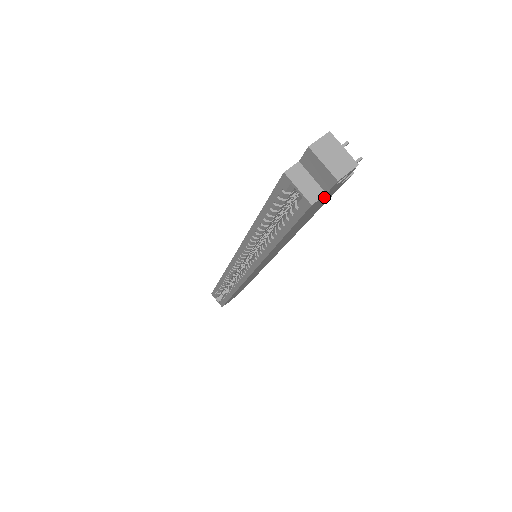
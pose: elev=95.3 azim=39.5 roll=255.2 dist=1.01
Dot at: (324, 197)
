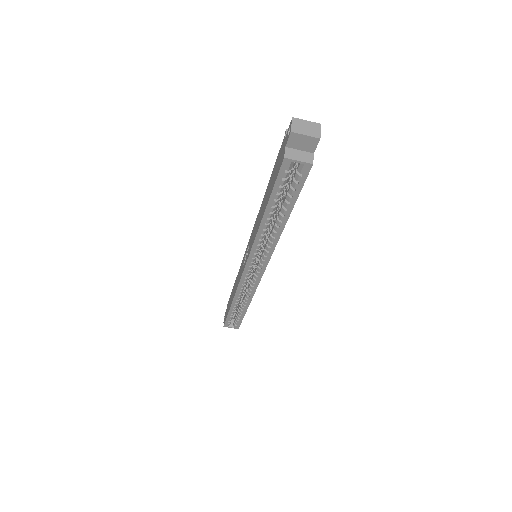
Dot at: occluded
